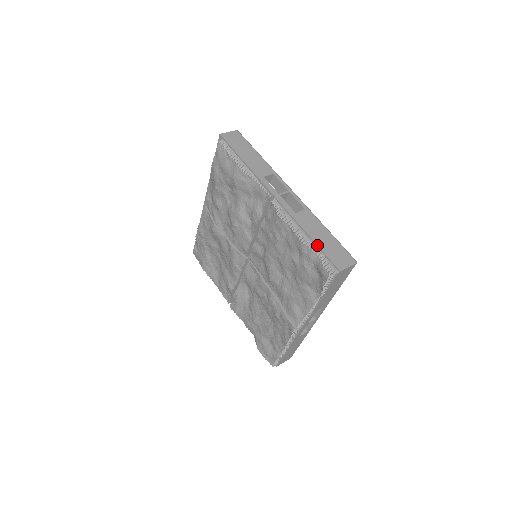
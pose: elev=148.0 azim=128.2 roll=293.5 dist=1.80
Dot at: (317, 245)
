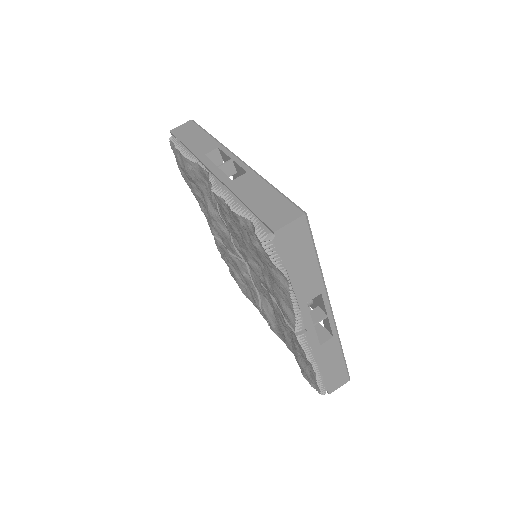
Dot at: (249, 209)
